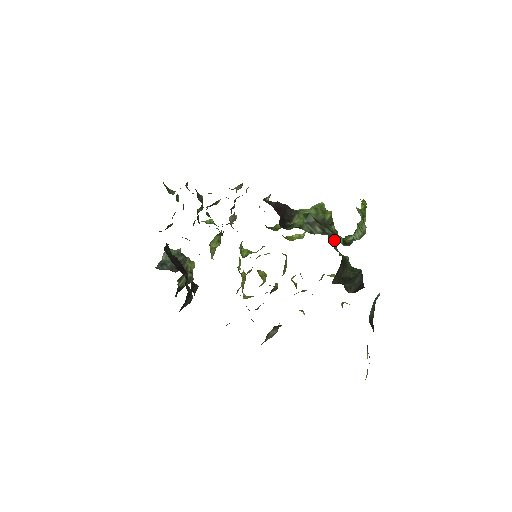
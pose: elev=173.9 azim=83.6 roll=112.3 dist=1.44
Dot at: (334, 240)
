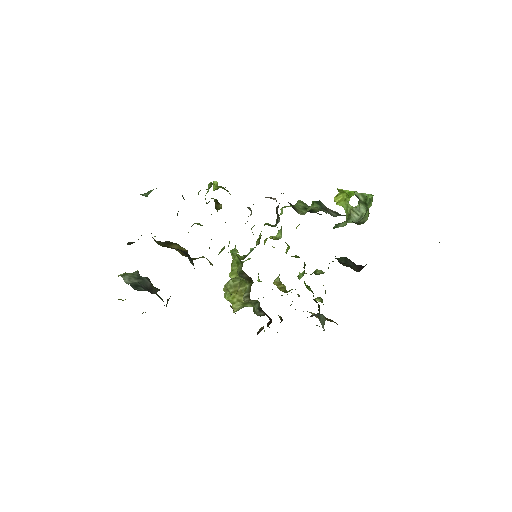
Dot at: occluded
